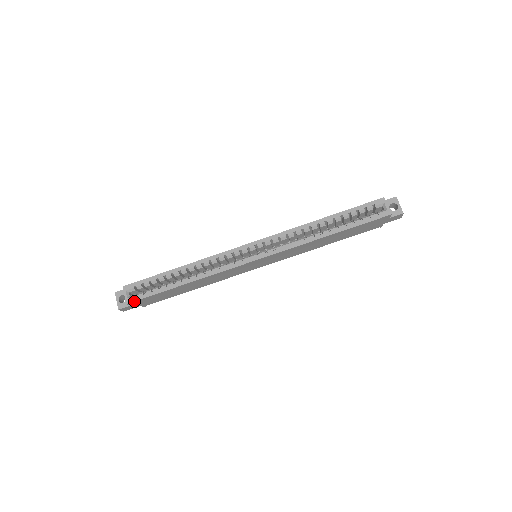
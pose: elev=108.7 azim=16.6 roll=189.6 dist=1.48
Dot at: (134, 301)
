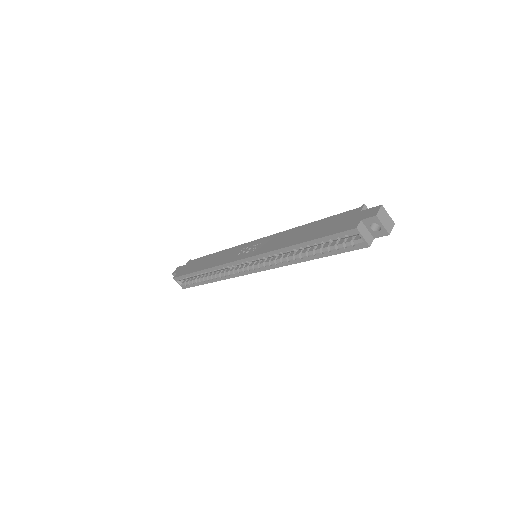
Dot at: occluded
